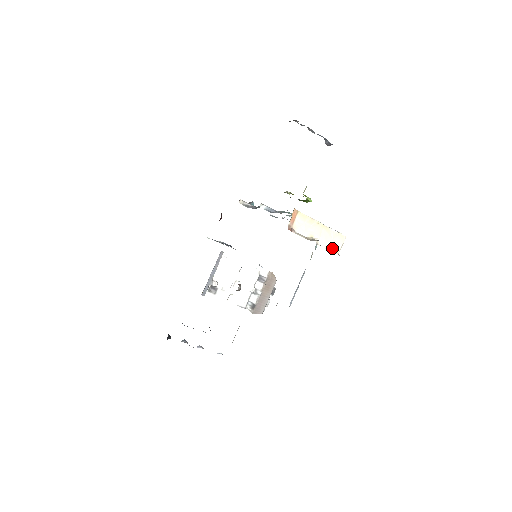
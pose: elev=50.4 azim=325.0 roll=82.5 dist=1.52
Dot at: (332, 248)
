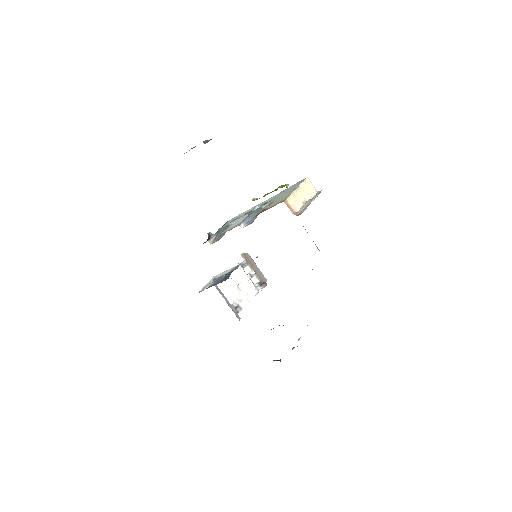
Dot at: (312, 193)
